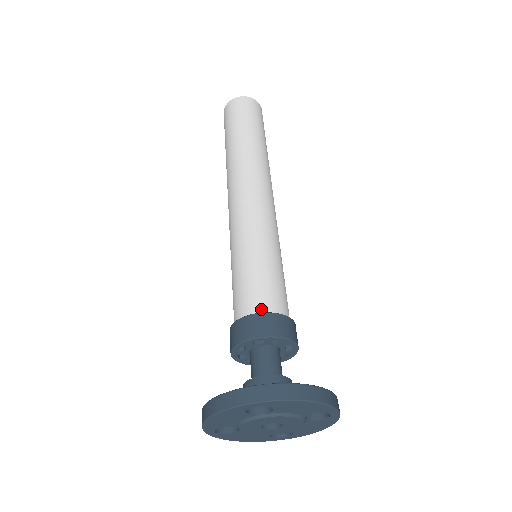
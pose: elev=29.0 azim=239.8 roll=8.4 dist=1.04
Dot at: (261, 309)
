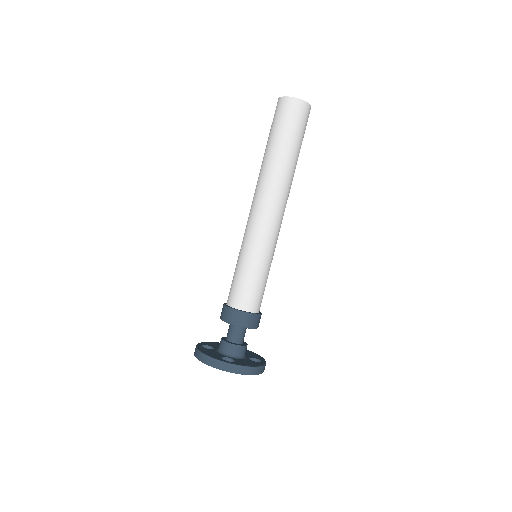
Dot at: (246, 308)
